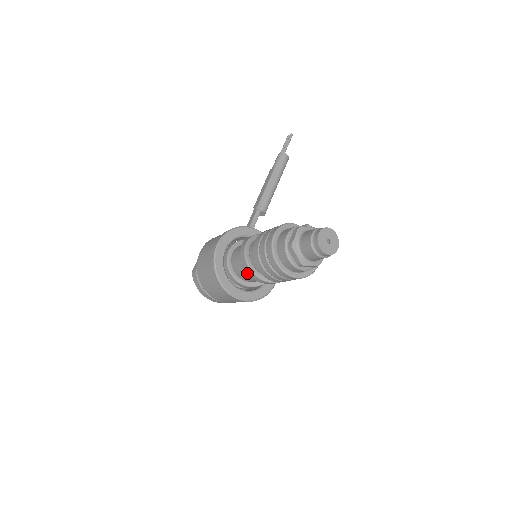
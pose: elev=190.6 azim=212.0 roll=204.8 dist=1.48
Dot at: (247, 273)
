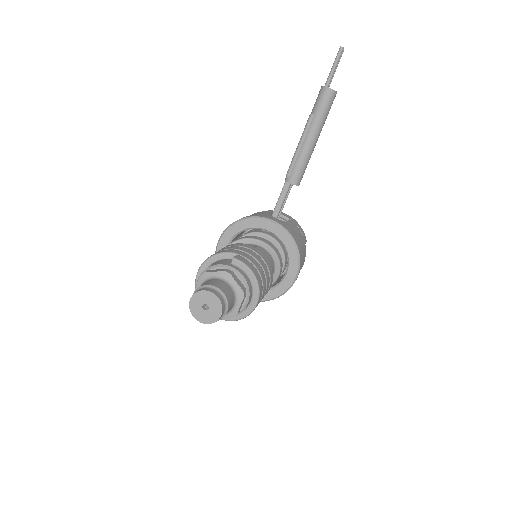
Dot at: occluded
